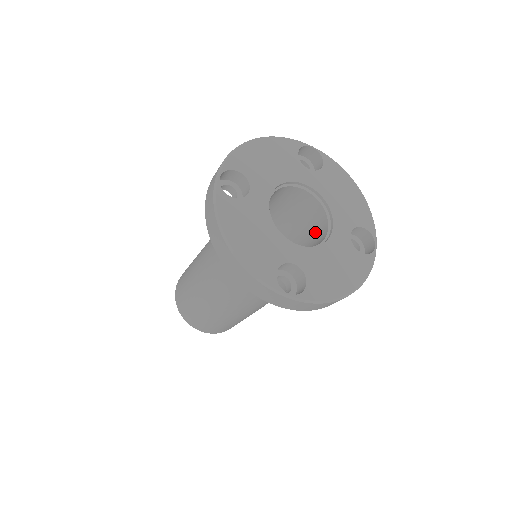
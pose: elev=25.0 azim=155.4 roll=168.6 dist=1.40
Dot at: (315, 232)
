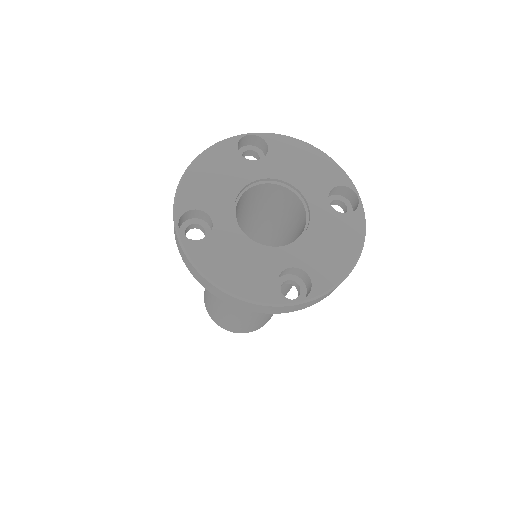
Dot at: (295, 214)
